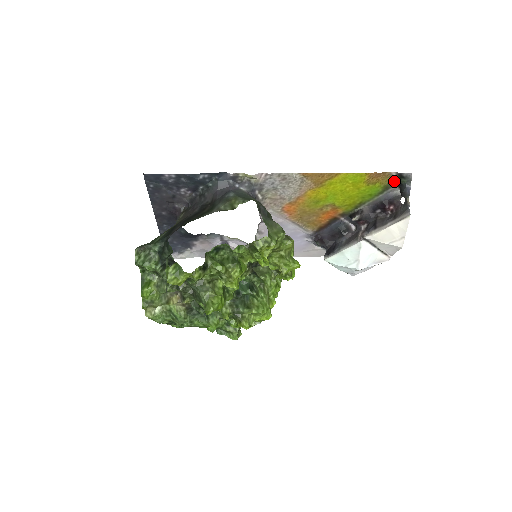
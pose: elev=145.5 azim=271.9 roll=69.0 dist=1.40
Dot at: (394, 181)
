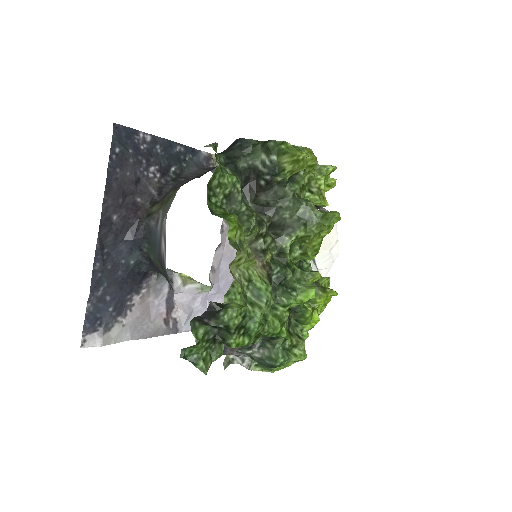
Dot at: occluded
